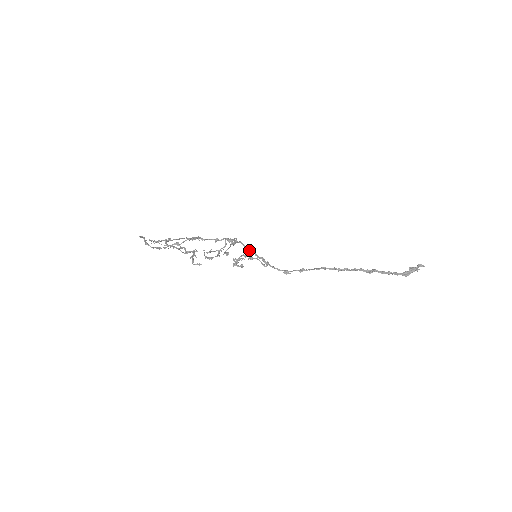
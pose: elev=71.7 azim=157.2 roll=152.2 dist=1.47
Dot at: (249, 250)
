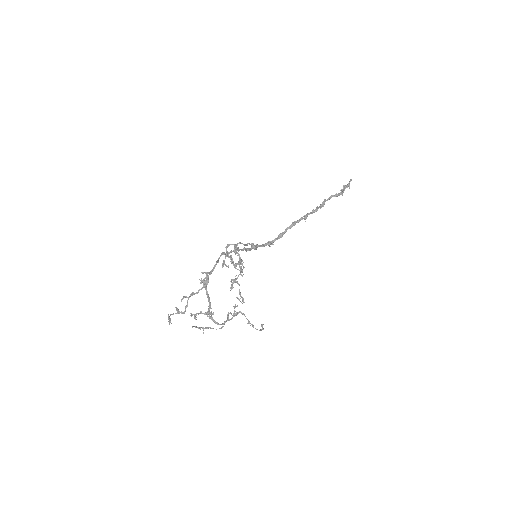
Dot at: (243, 249)
